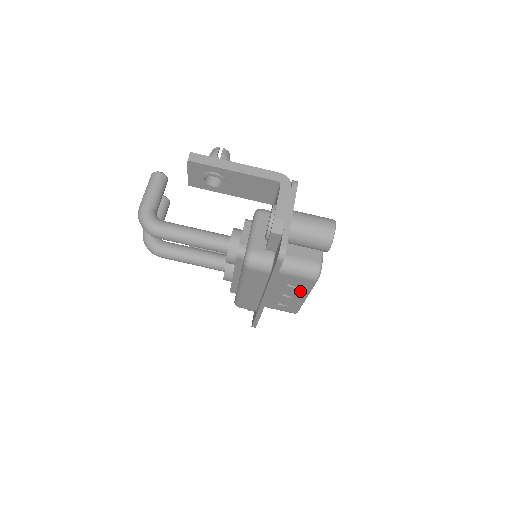
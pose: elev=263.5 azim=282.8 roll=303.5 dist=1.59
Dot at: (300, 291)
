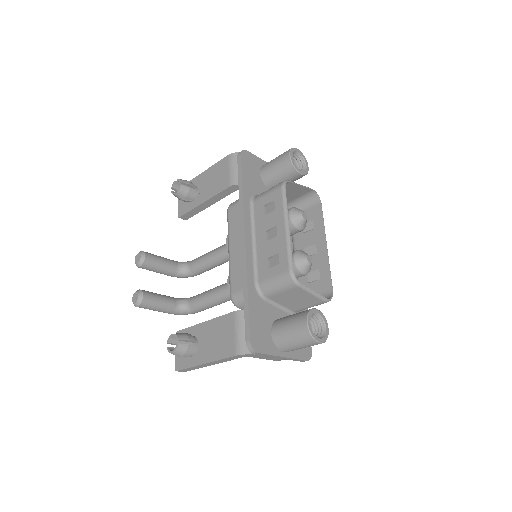
Dot at: (321, 264)
